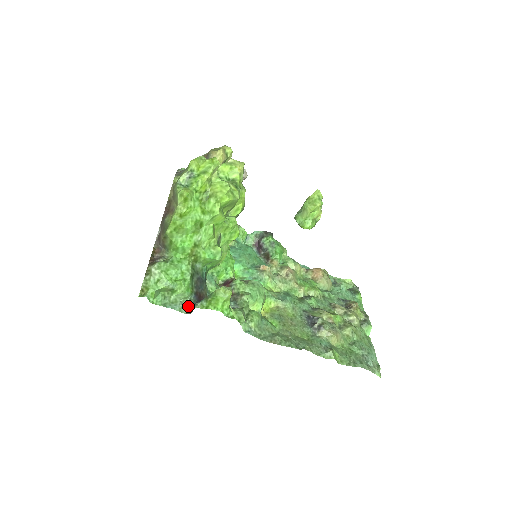
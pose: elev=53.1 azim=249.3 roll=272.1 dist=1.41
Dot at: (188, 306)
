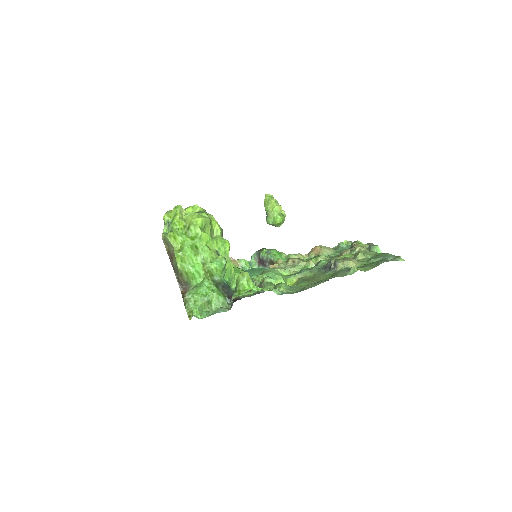
Dot at: (229, 308)
